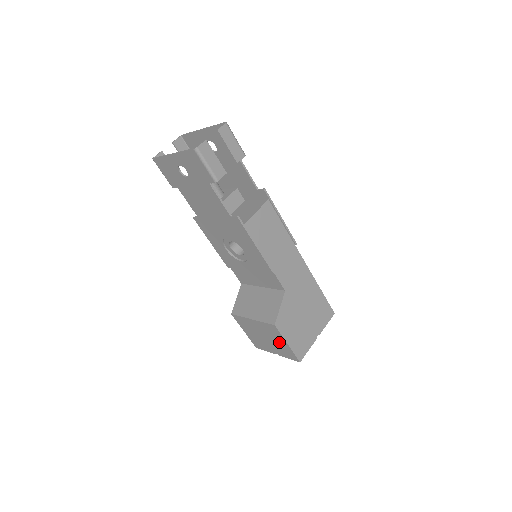
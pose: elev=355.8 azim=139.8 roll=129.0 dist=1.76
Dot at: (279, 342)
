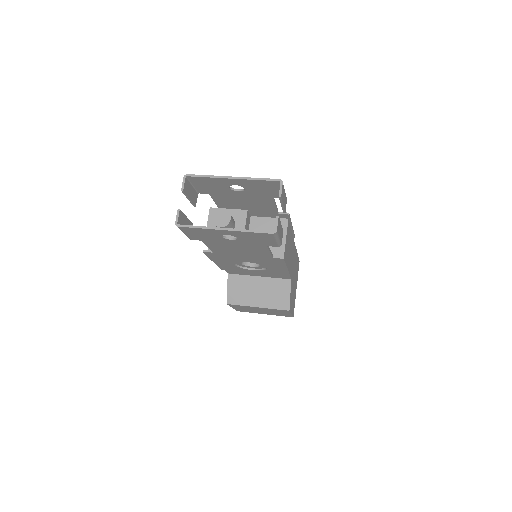
Dot at: (280, 313)
